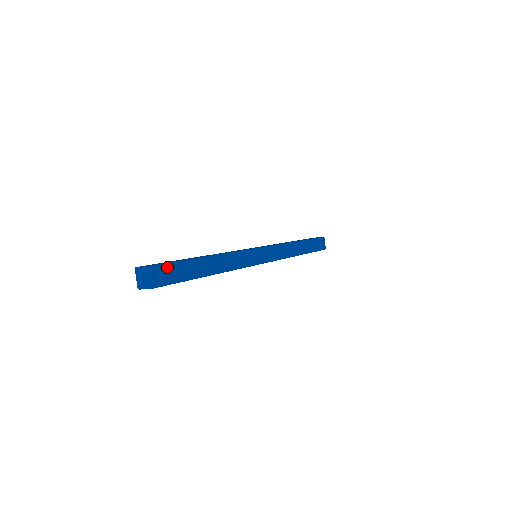
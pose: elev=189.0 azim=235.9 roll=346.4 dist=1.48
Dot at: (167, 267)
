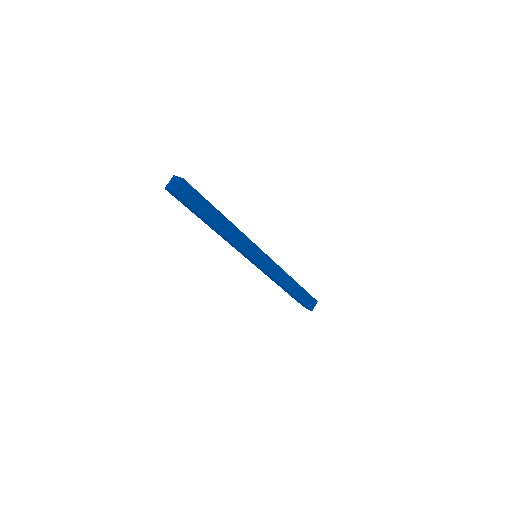
Dot at: (193, 191)
